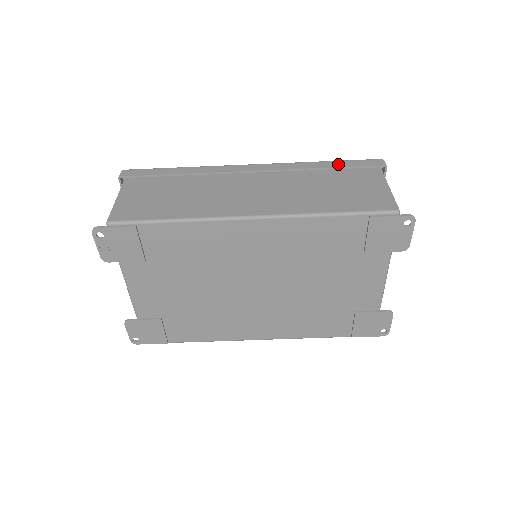
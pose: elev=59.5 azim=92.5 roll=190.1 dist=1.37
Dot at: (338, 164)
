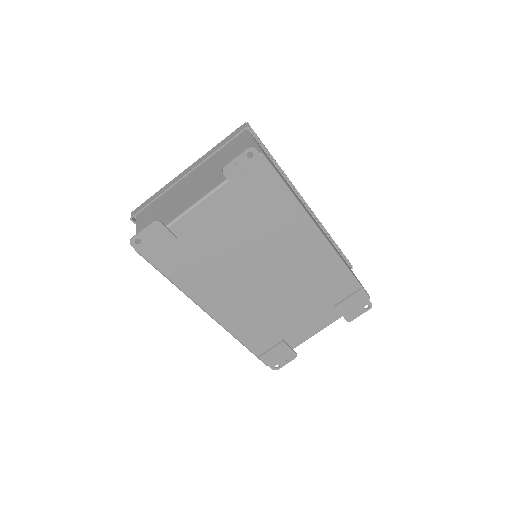
Dot at: (337, 245)
